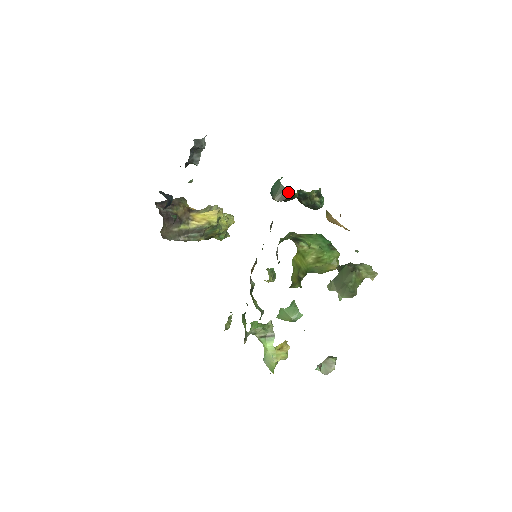
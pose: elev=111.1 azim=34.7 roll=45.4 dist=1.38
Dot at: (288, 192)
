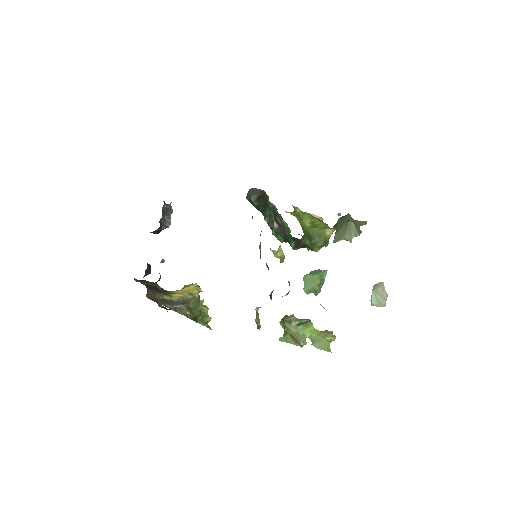
Dot at: (262, 191)
